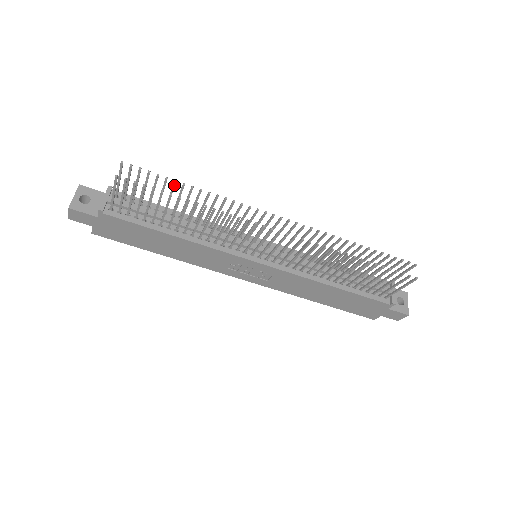
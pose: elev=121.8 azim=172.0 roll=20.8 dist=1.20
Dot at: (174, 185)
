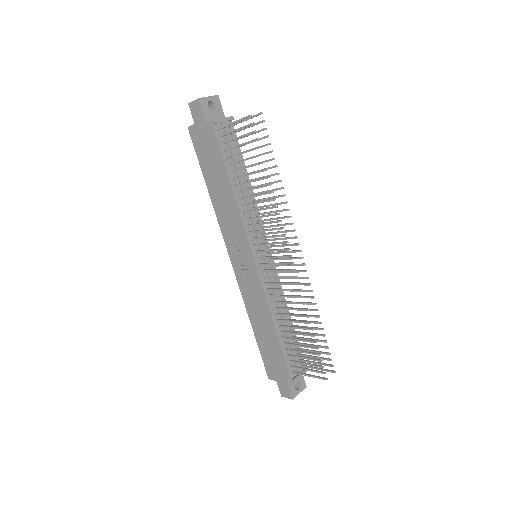
Dot at: (270, 160)
